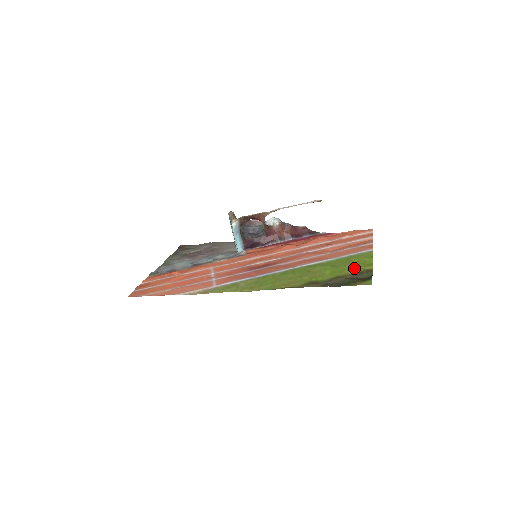
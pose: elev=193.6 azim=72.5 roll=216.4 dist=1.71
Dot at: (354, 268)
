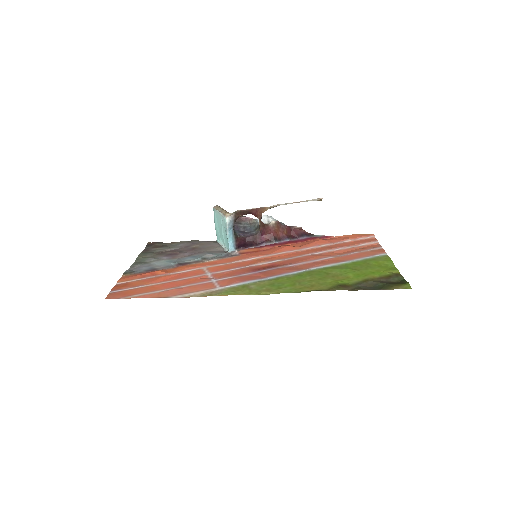
Dot at: (379, 271)
